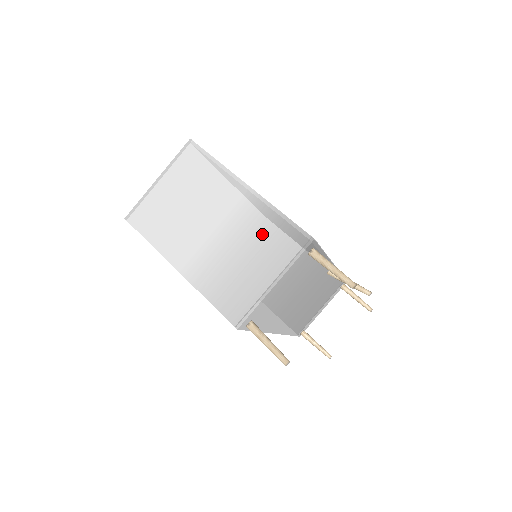
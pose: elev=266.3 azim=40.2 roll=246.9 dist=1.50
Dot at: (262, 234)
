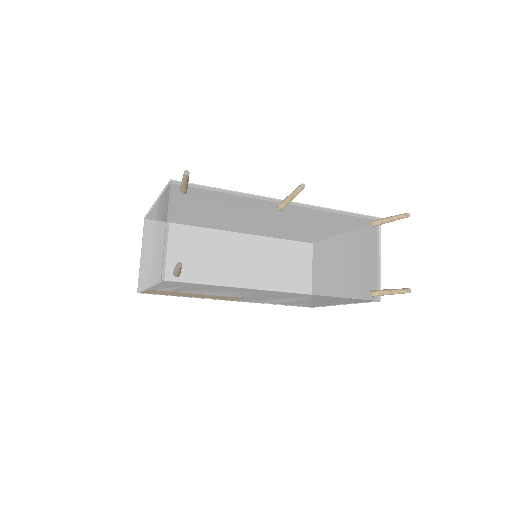
Dot at: (160, 213)
